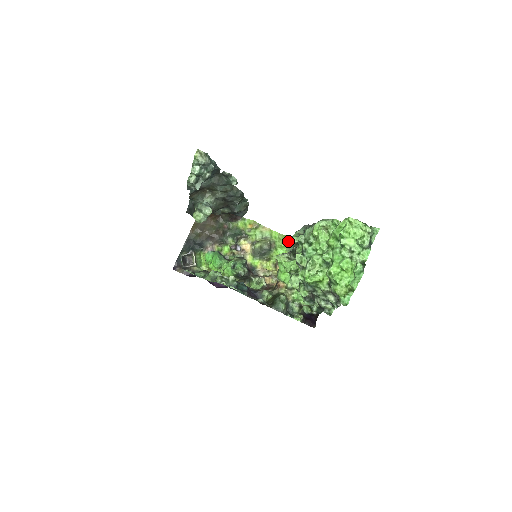
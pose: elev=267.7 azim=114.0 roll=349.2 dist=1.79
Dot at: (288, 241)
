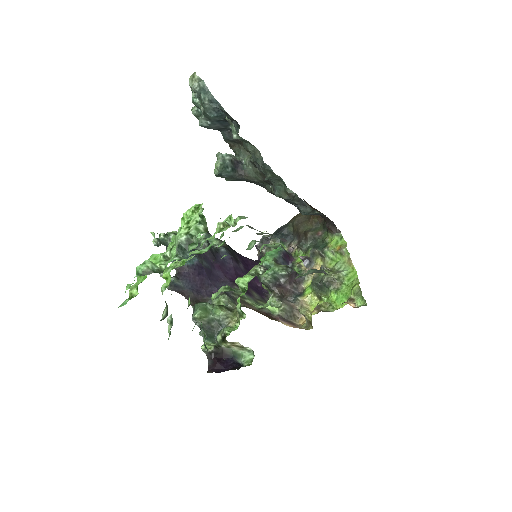
Dot at: (308, 270)
